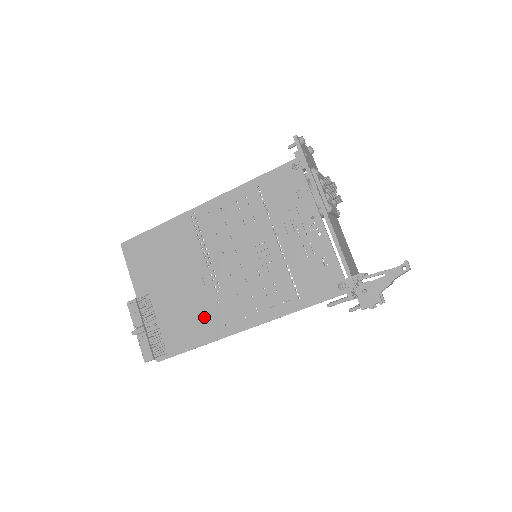
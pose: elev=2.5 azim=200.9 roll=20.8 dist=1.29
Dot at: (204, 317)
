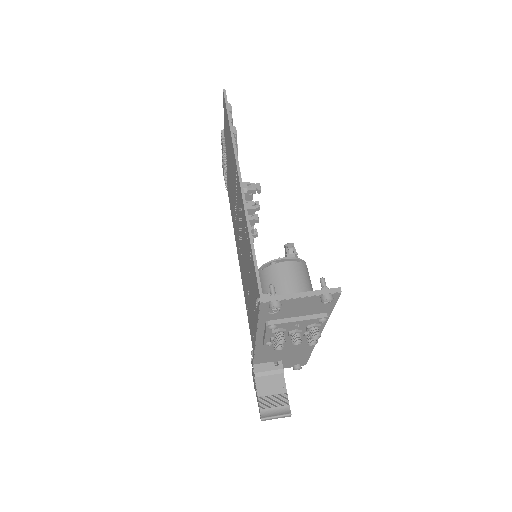
Dot at: occluded
